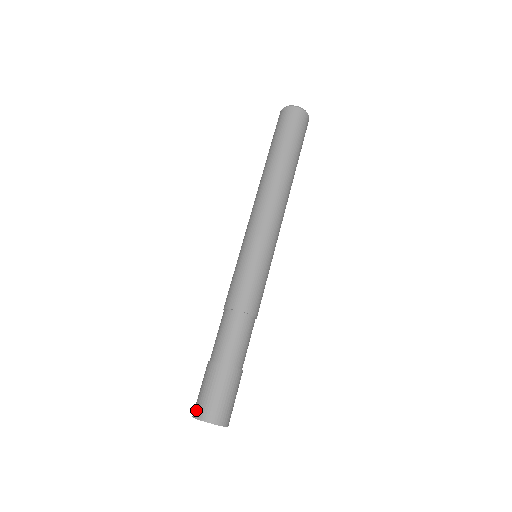
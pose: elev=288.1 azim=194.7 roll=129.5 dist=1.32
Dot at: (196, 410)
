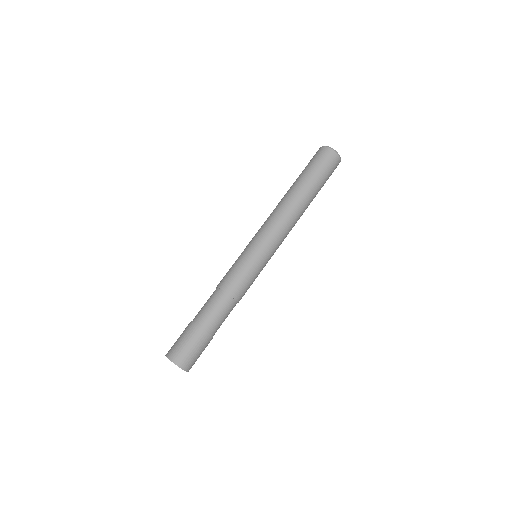
Dot at: (175, 356)
